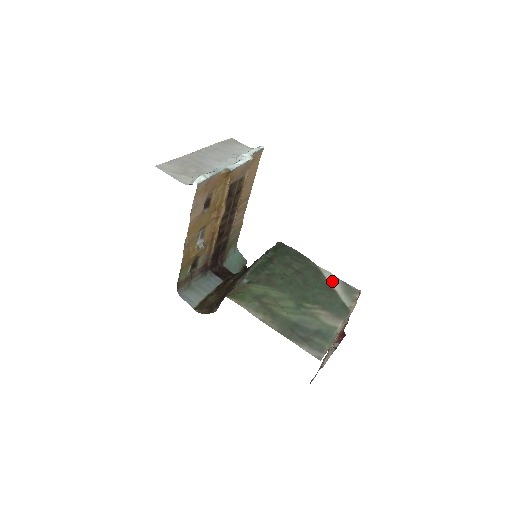
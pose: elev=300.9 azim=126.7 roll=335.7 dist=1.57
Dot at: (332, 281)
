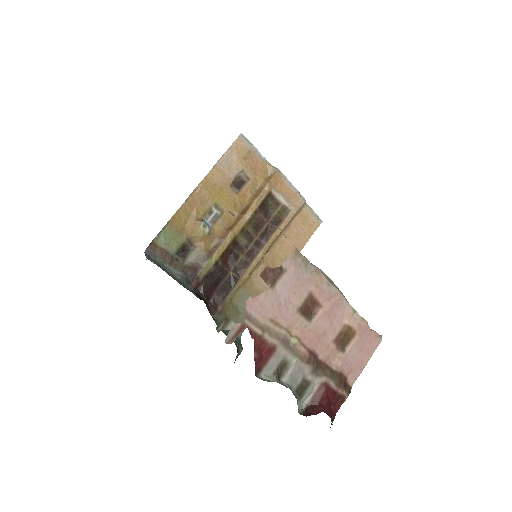
Dot at: occluded
